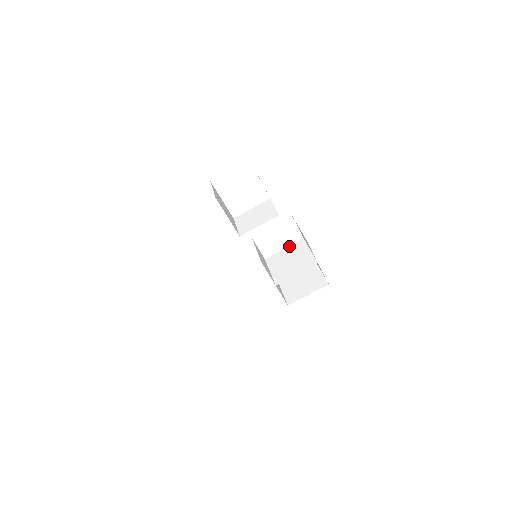
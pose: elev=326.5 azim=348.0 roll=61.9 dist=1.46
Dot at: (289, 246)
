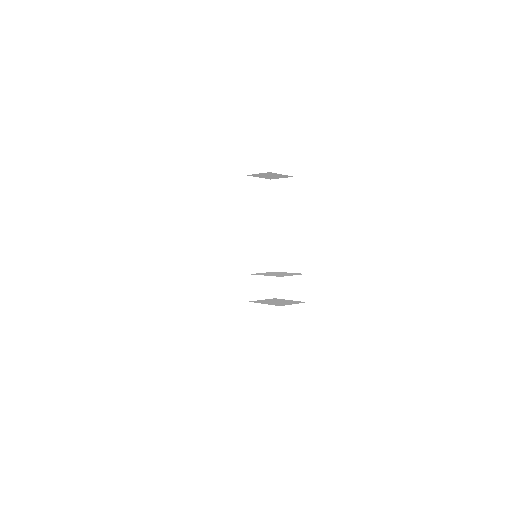
Dot at: (266, 272)
